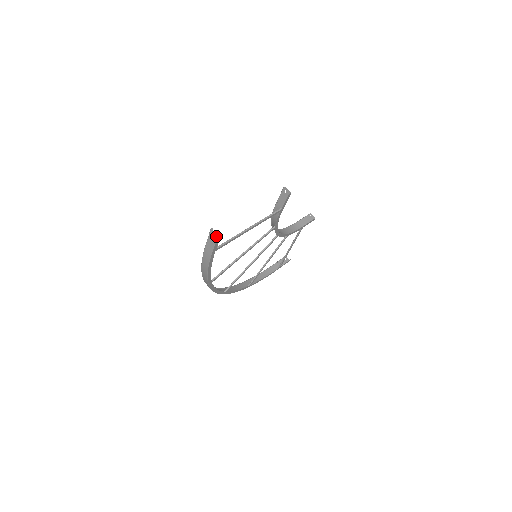
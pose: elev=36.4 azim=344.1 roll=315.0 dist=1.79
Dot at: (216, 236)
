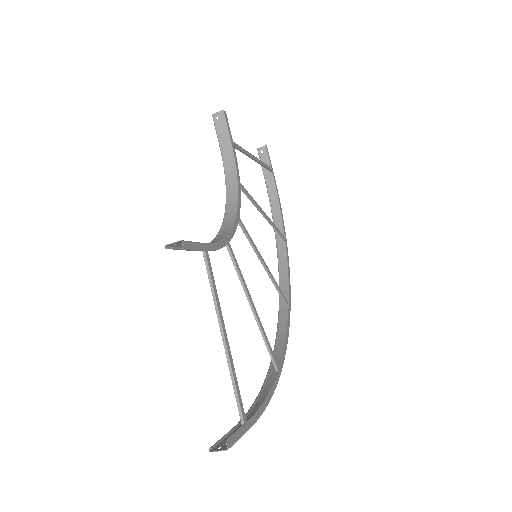
Dot at: (226, 449)
